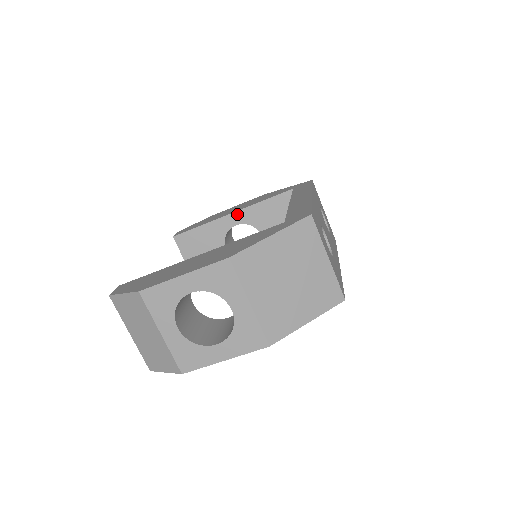
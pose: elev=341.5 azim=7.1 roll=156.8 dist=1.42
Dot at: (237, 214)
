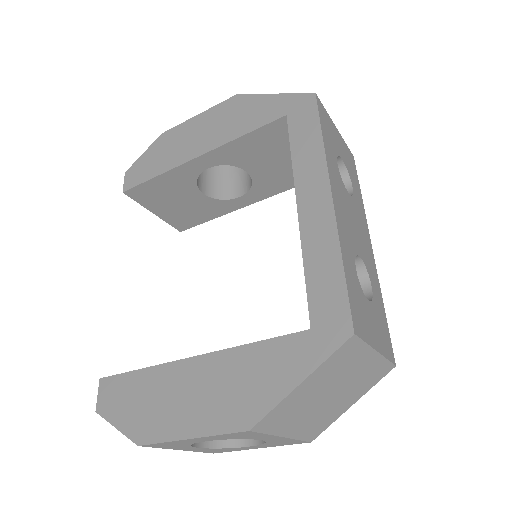
Dot at: (206, 157)
